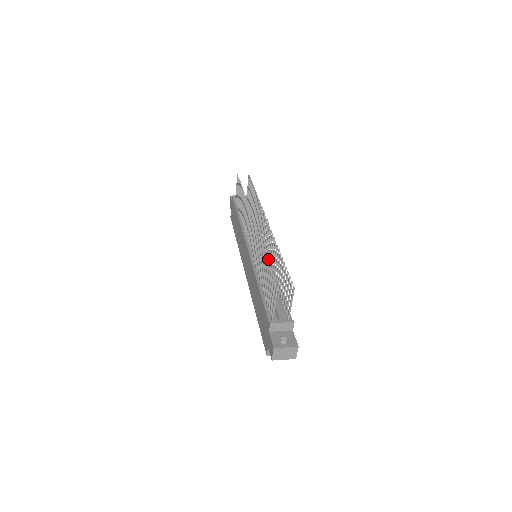
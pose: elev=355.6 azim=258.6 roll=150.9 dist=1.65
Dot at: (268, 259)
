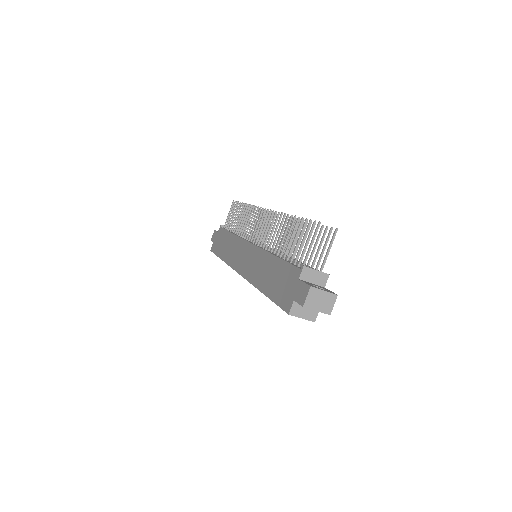
Dot at: occluded
